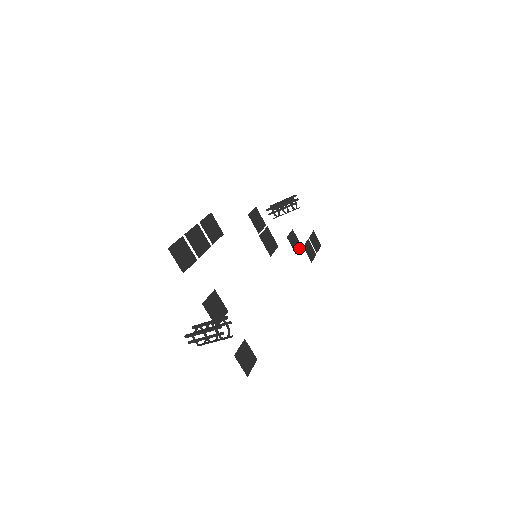
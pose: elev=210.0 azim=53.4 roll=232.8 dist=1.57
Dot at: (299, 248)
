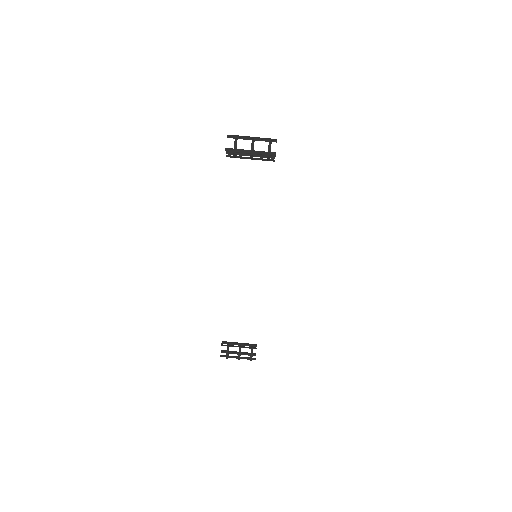
Dot at: occluded
